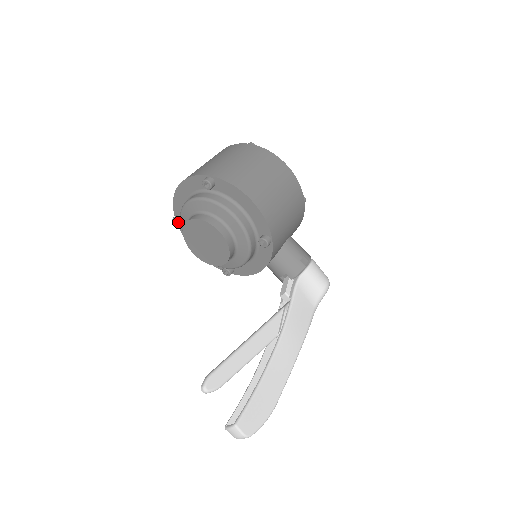
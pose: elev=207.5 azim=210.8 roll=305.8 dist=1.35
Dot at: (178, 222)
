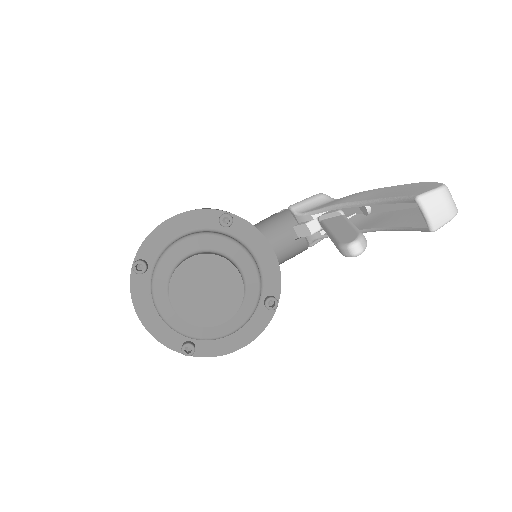
Dot at: (188, 346)
